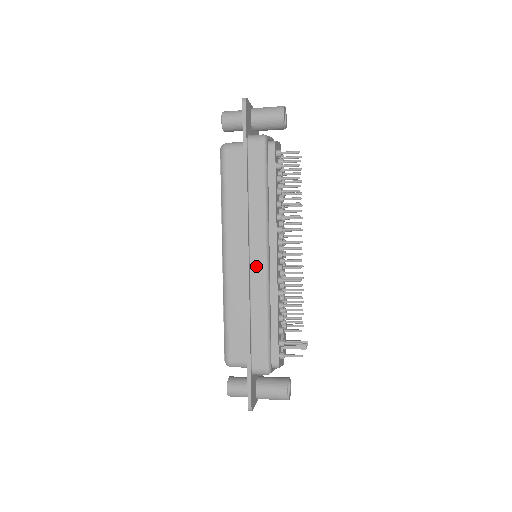
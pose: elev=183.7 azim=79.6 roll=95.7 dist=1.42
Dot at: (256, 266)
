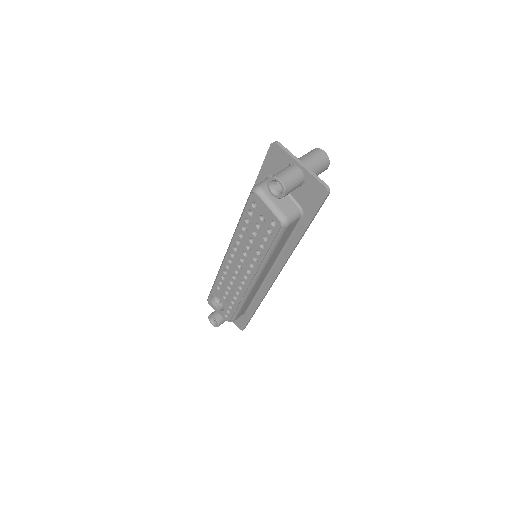
Dot at: occluded
